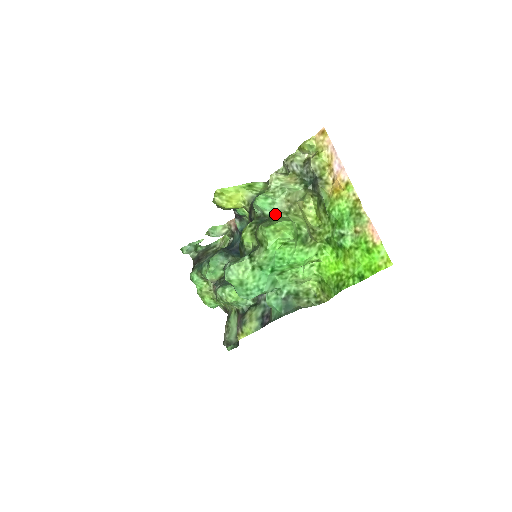
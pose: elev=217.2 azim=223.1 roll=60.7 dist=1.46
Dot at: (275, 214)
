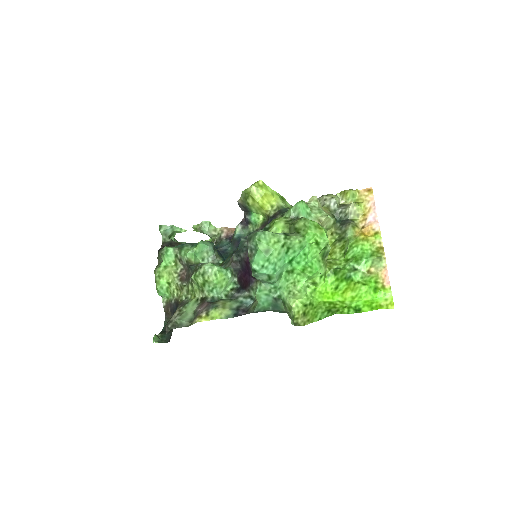
Dot at: occluded
